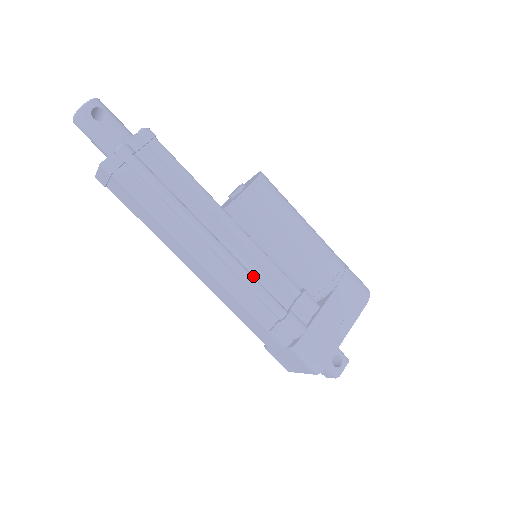
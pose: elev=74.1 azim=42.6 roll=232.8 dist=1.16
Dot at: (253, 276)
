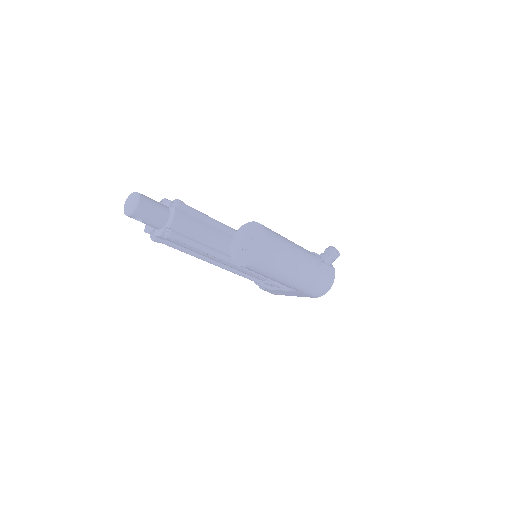
Dot at: (241, 272)
